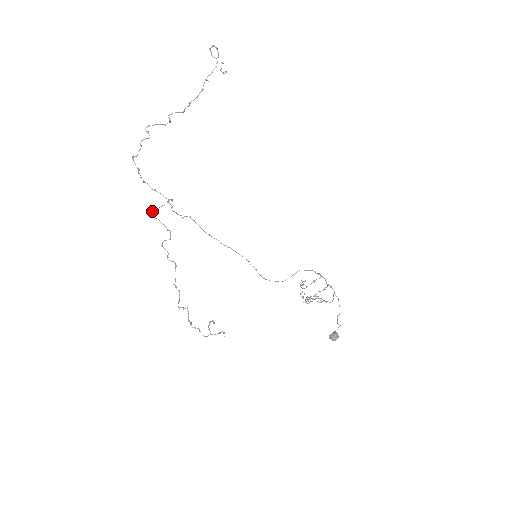
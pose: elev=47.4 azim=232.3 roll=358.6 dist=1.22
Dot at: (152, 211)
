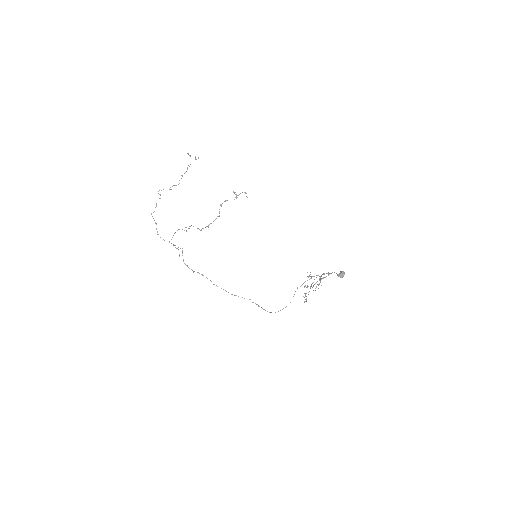
Dot at: (171, 243)
